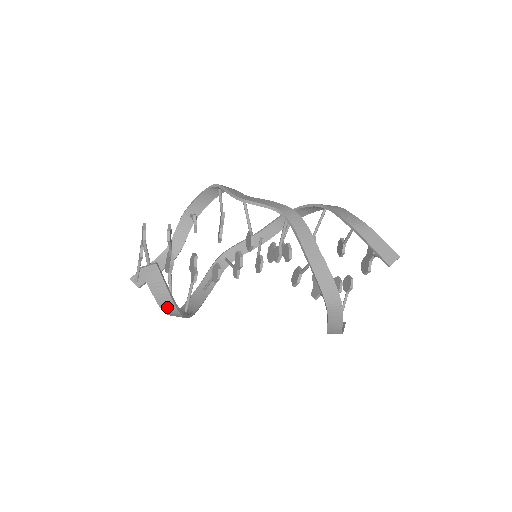
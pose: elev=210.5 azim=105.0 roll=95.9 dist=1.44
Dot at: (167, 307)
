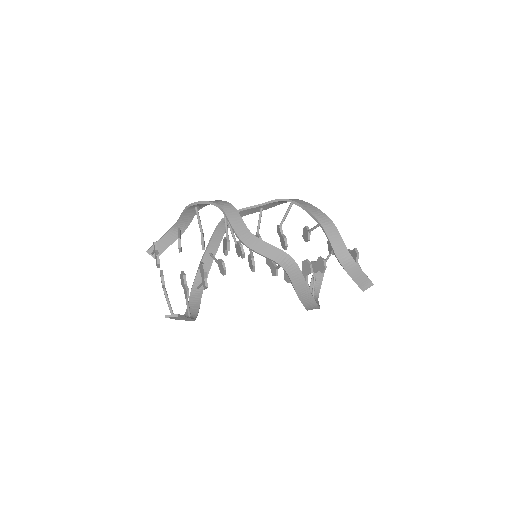
Dot at: occluded
